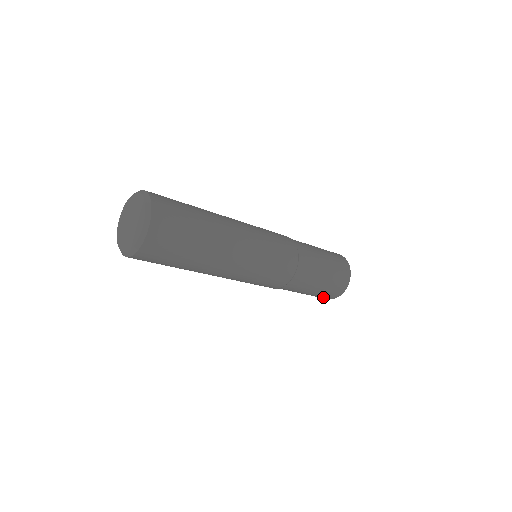
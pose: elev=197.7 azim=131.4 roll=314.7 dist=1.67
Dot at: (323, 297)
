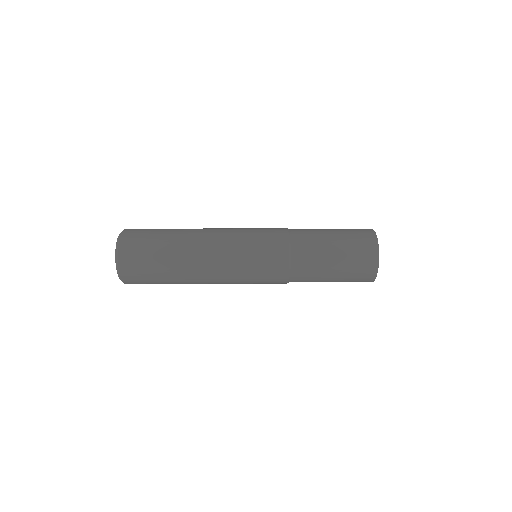
Dot at: occluded
